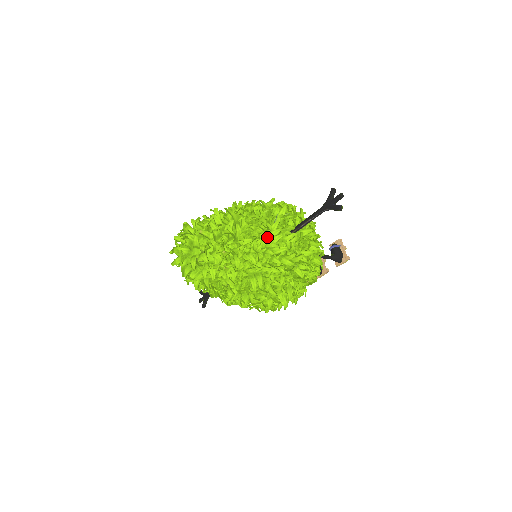
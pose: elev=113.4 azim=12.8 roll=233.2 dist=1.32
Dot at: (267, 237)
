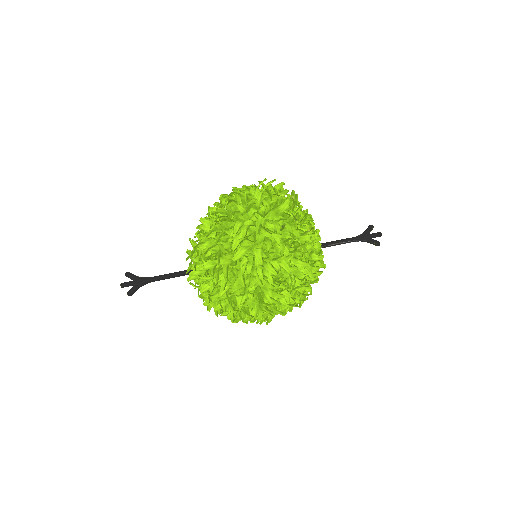
Dot at: occluded
